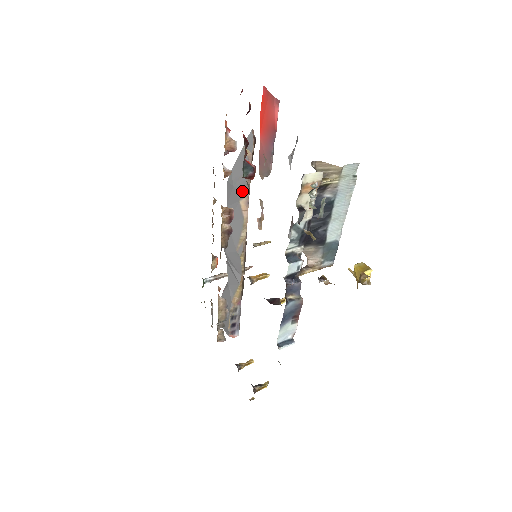
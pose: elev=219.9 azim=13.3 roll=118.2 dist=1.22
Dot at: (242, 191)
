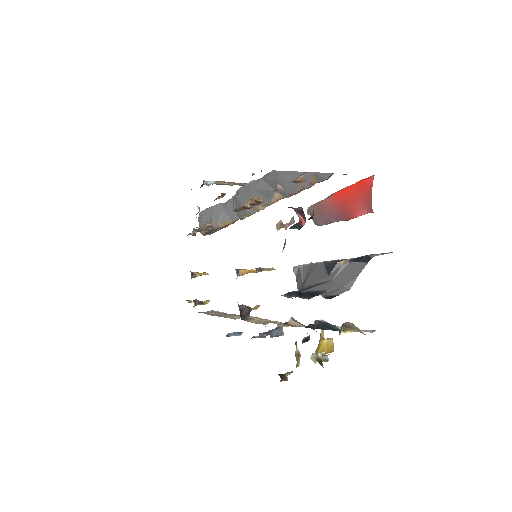
Dot at: (284, 191)
